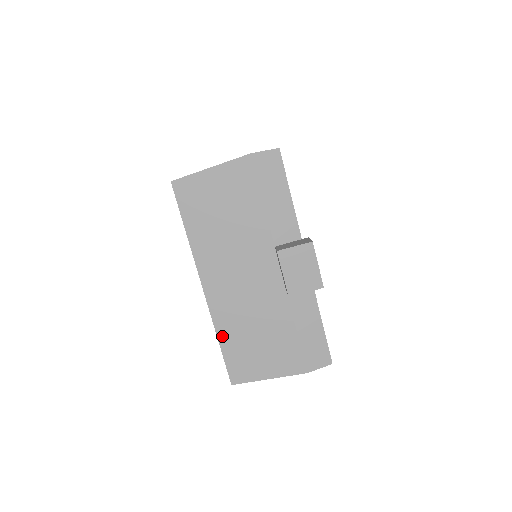
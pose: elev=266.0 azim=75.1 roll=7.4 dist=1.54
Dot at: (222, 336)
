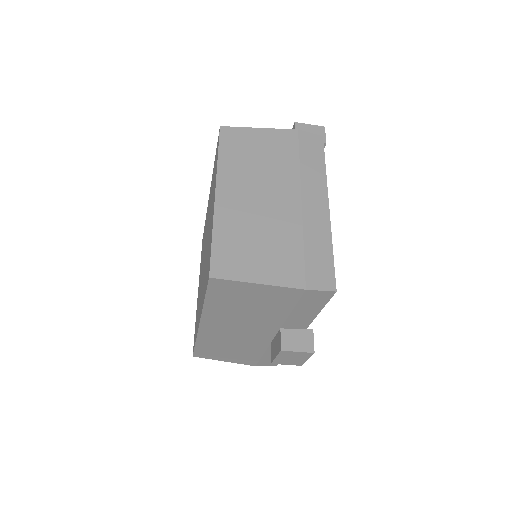
Dot at: (200, 343)
